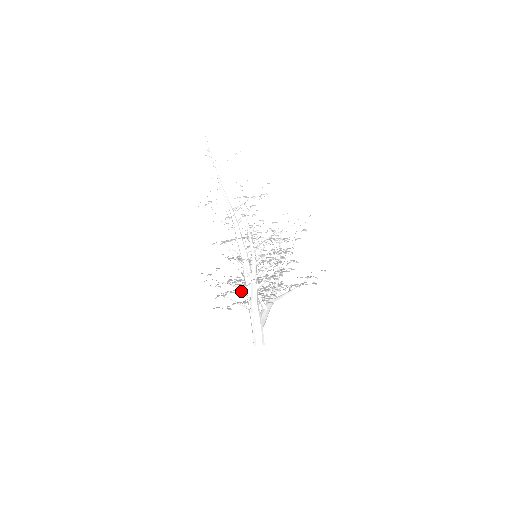
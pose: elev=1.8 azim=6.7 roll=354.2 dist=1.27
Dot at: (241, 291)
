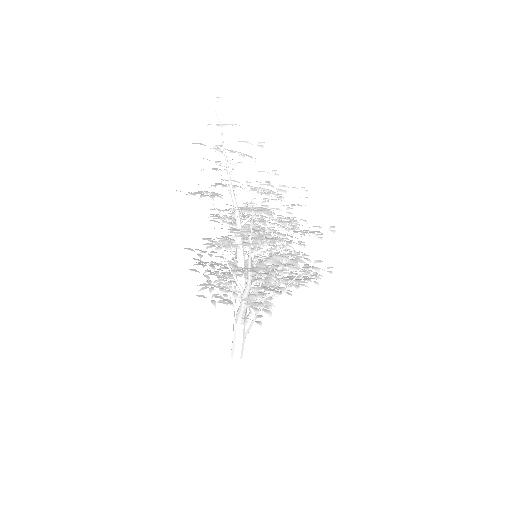
Dot at: (230, 294)
